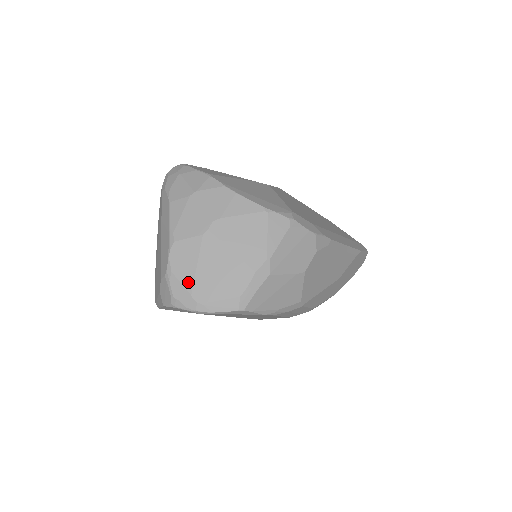
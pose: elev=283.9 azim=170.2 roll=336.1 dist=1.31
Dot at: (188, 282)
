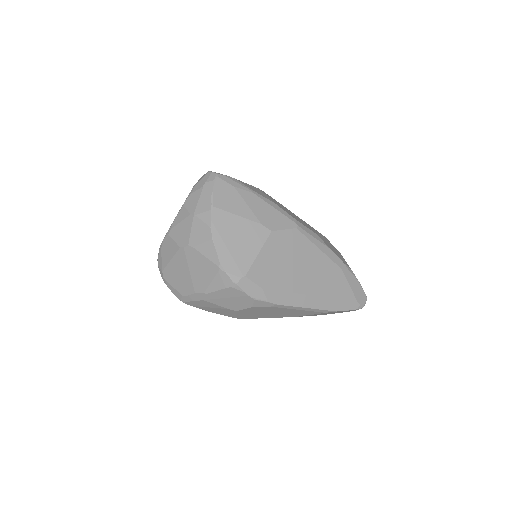
Dot at: (164, 263)
